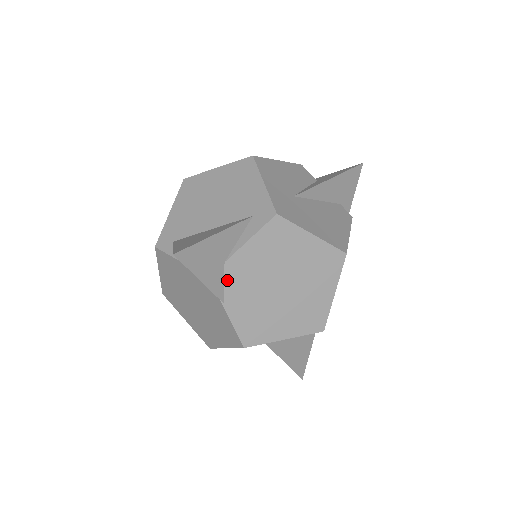
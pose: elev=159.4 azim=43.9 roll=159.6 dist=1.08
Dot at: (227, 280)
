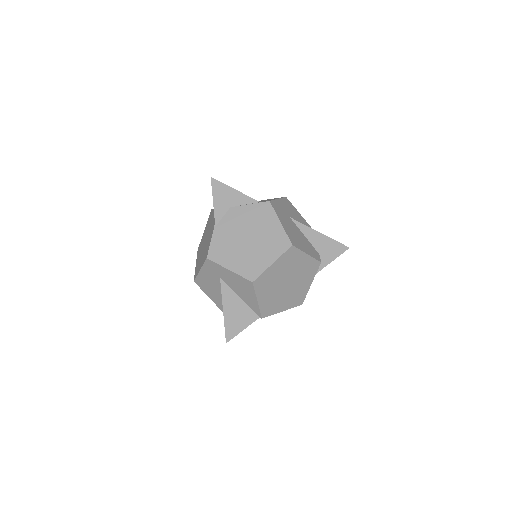
Dot at: (225, 216)
